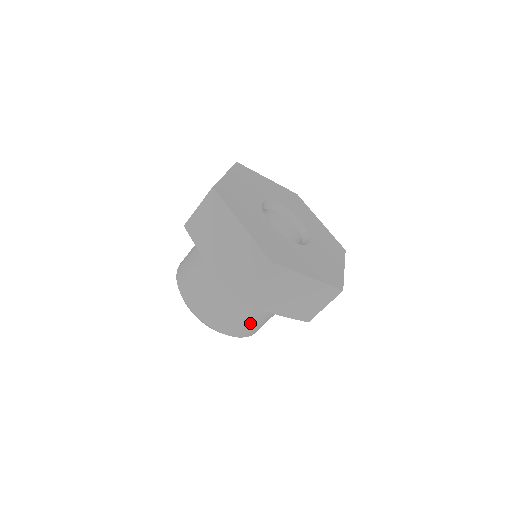
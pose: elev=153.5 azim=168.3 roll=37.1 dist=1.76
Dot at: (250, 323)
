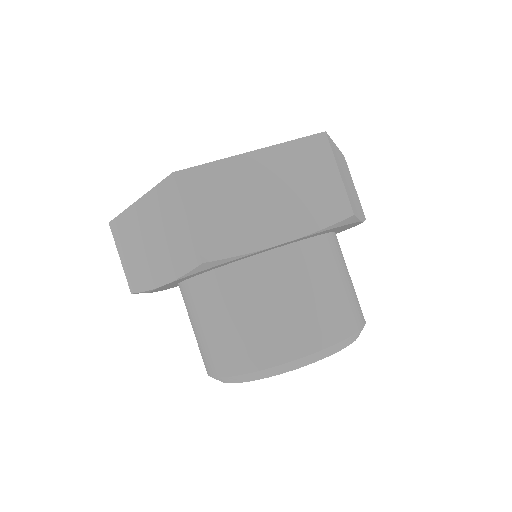
Dot at: (309, 309)
